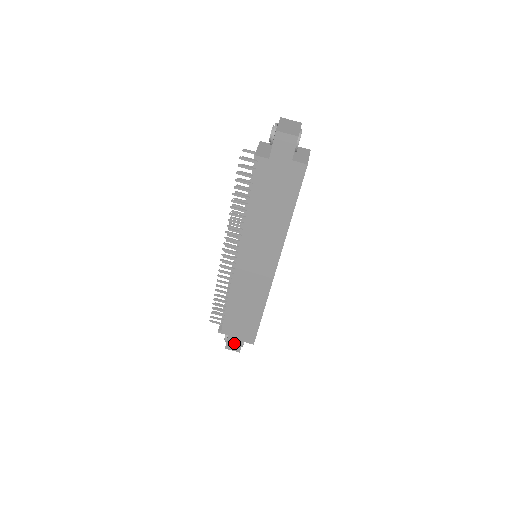
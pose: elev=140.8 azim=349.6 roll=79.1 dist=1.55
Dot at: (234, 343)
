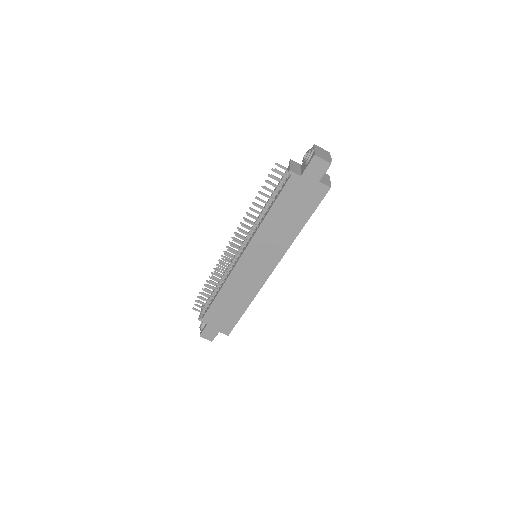
Dot at: (210, 332)
